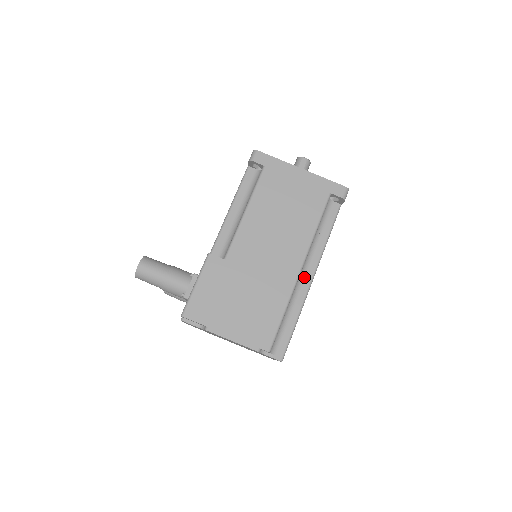
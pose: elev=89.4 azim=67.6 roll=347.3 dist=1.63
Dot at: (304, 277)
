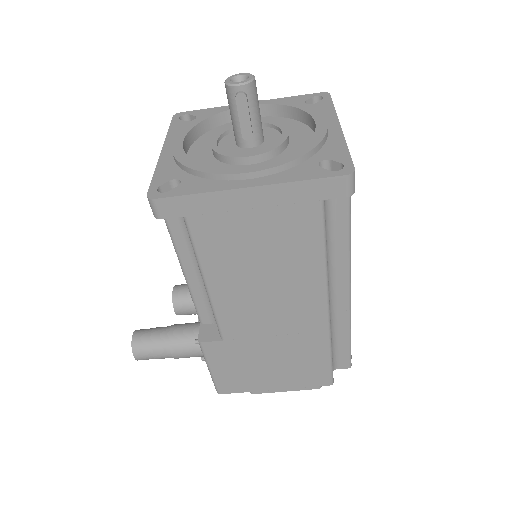
Dot at: (337, 294)
